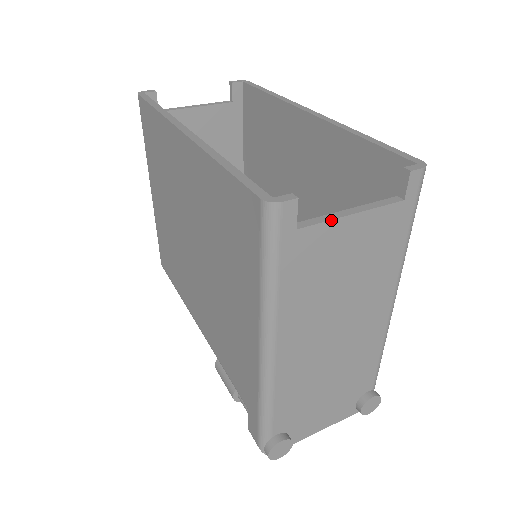
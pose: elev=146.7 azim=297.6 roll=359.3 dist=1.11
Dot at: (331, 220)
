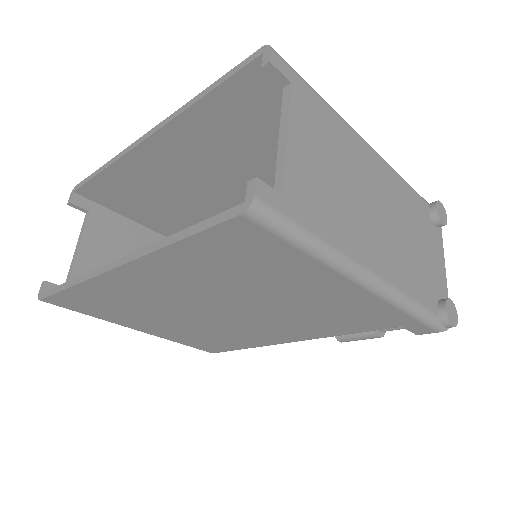
Dot at: (285, 159)
